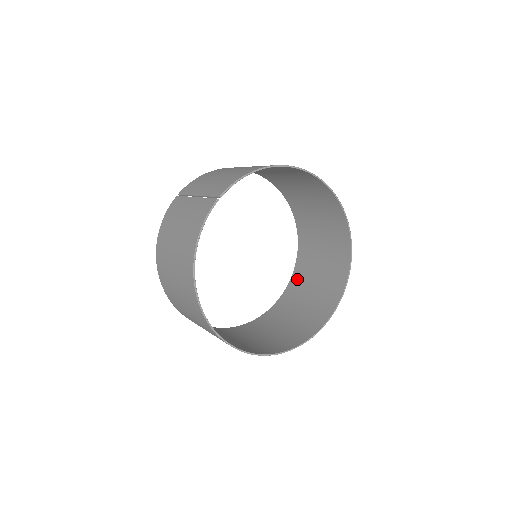
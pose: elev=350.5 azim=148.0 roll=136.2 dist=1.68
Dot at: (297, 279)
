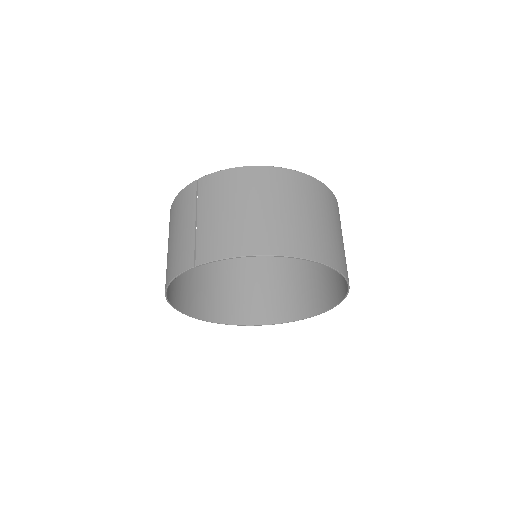
Dot at: occluded
